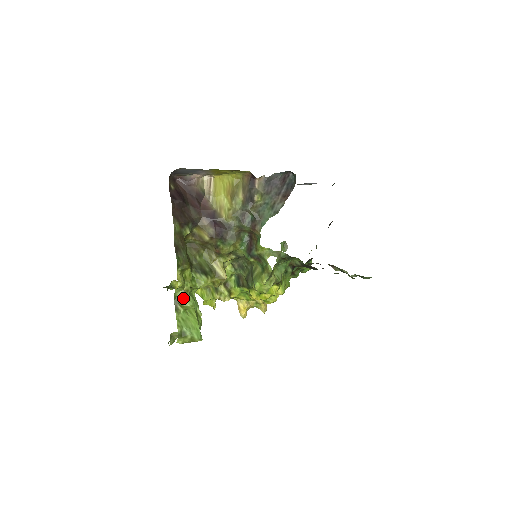
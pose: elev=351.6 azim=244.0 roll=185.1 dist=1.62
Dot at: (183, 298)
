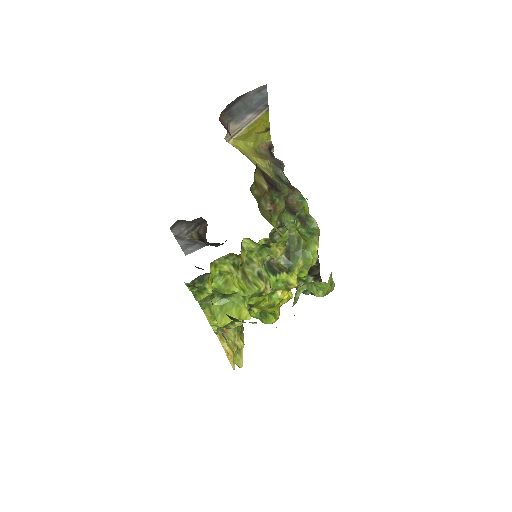
Dot at: occluded
